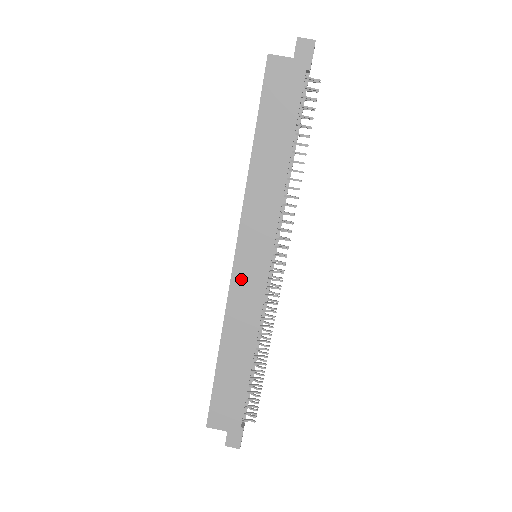
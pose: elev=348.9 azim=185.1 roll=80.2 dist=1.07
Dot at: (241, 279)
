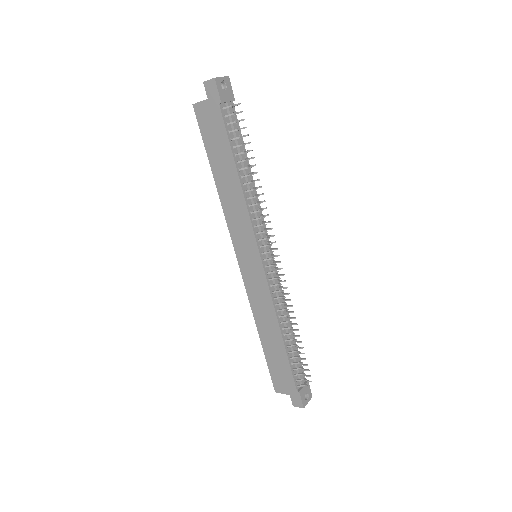
Dot at: (249, 278)
